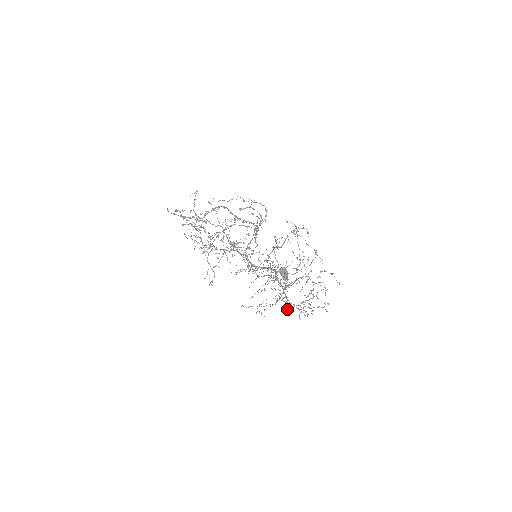
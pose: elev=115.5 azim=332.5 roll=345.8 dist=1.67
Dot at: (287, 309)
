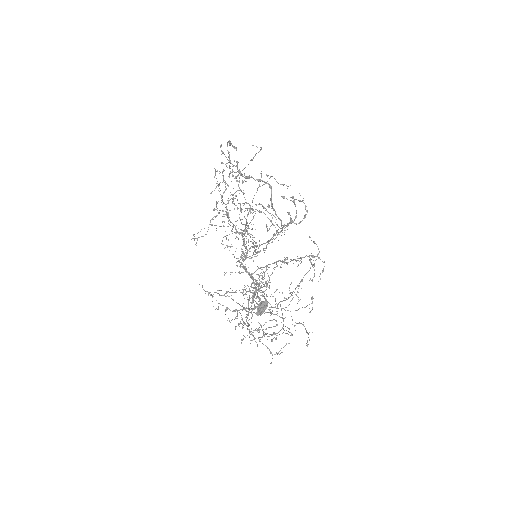
Dot at: (238, 325)
